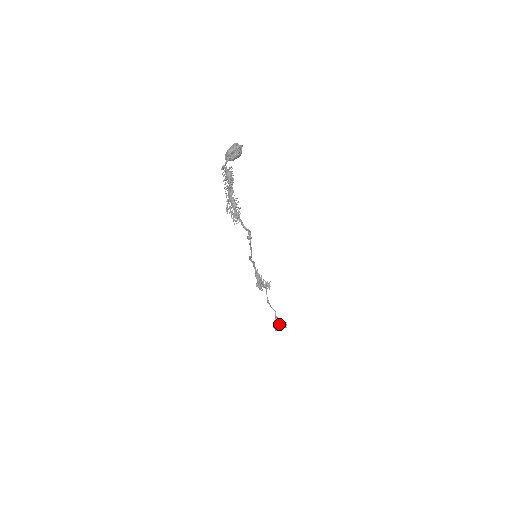
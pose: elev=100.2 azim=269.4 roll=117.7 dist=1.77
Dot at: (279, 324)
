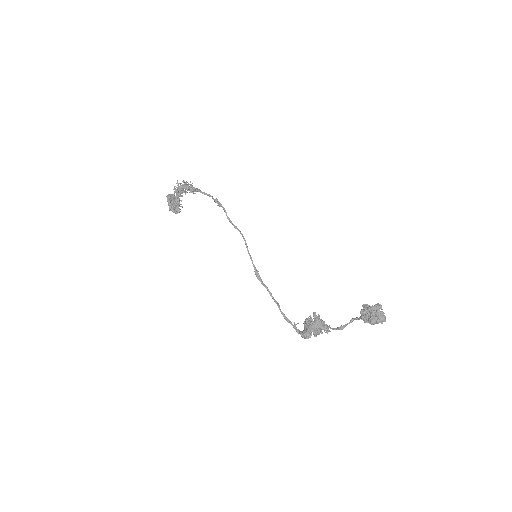
Dot at: (367, 306)
